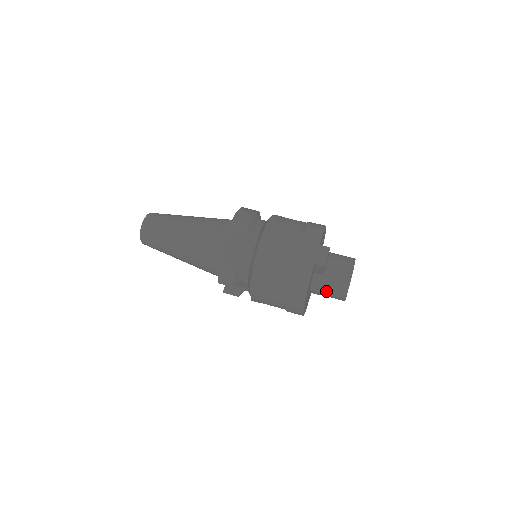
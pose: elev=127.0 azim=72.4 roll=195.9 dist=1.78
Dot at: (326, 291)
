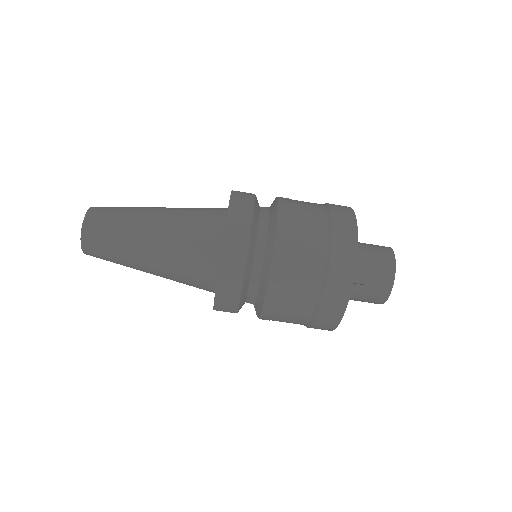
Dot at: (358, 299)
